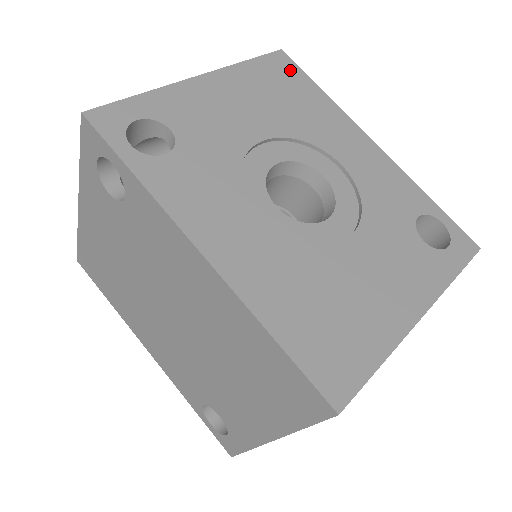
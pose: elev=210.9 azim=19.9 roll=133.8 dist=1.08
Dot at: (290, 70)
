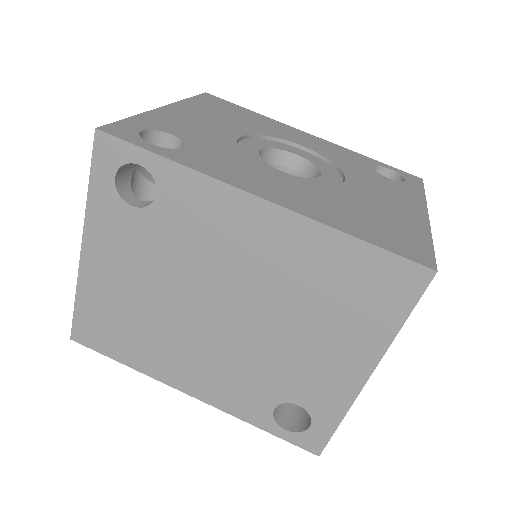
Dot at: (222, 102)
